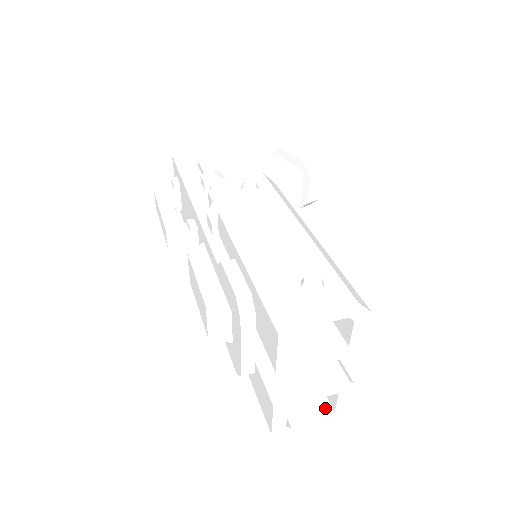
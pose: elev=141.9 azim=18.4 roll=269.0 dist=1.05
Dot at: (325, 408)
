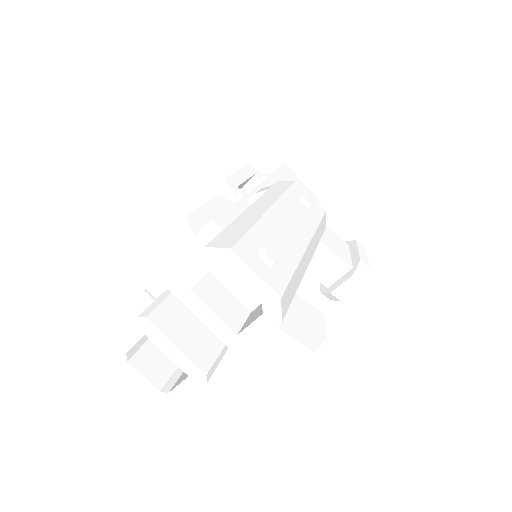
Dot at: (166, 385)
